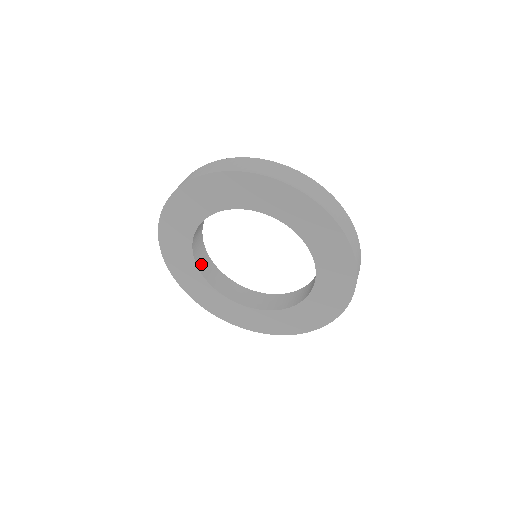
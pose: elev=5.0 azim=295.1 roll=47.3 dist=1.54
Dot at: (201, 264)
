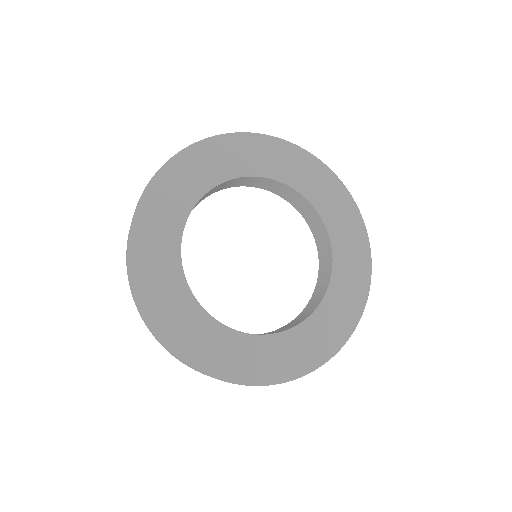
Dot at: occluded
